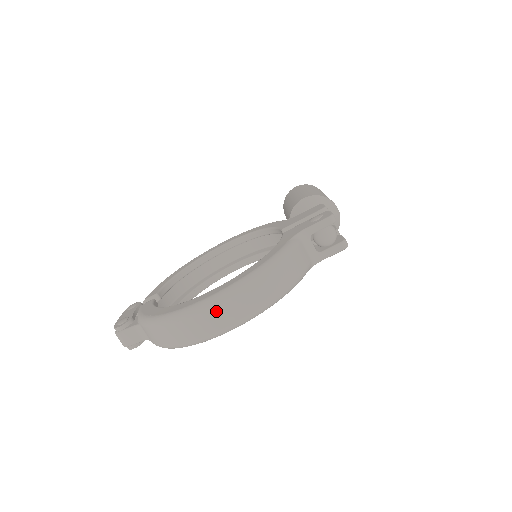
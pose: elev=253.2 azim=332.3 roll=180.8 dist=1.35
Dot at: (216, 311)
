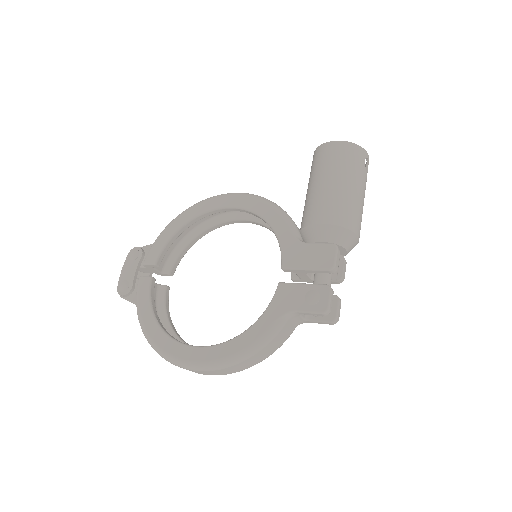
Dot at: (194, 371)
